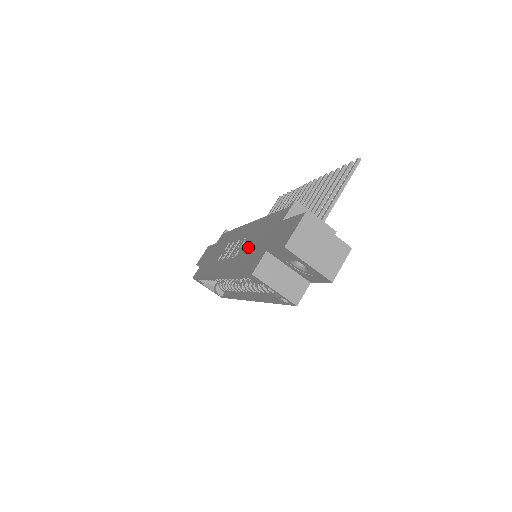
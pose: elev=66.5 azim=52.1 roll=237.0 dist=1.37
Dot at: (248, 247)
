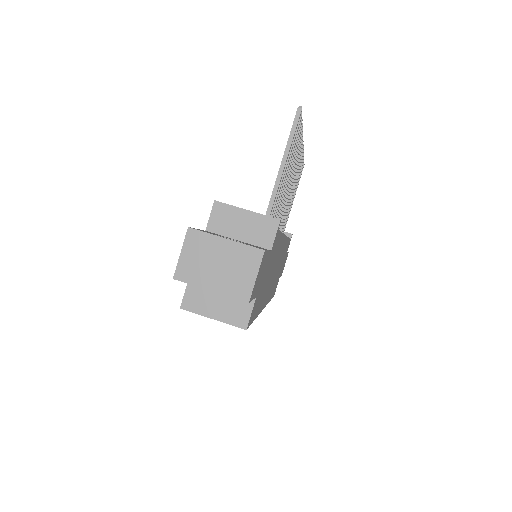
Dot at: occluded
